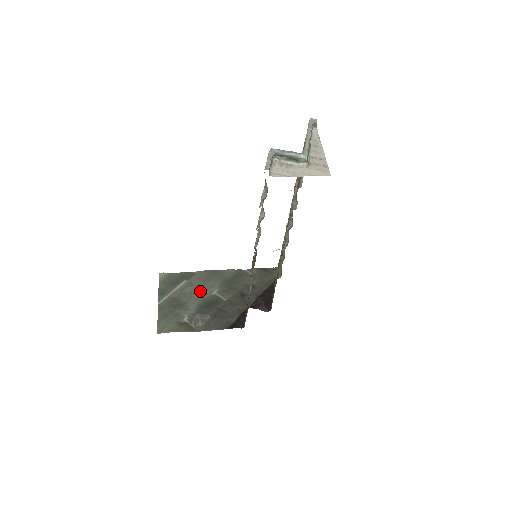
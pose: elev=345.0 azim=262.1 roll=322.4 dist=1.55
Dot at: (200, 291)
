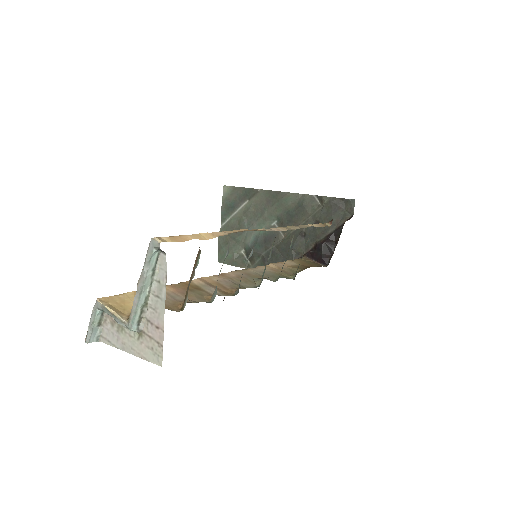
Dot at: (260, 218)
